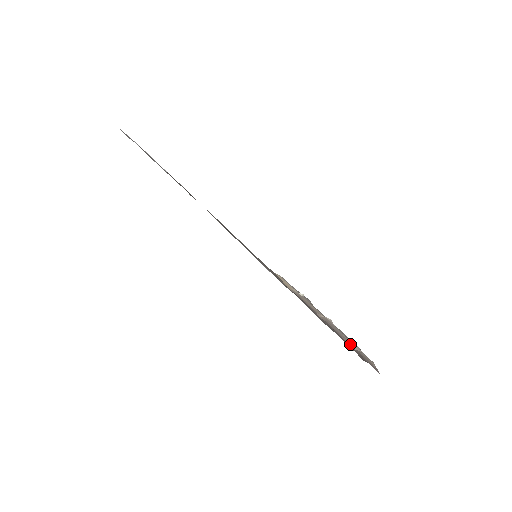
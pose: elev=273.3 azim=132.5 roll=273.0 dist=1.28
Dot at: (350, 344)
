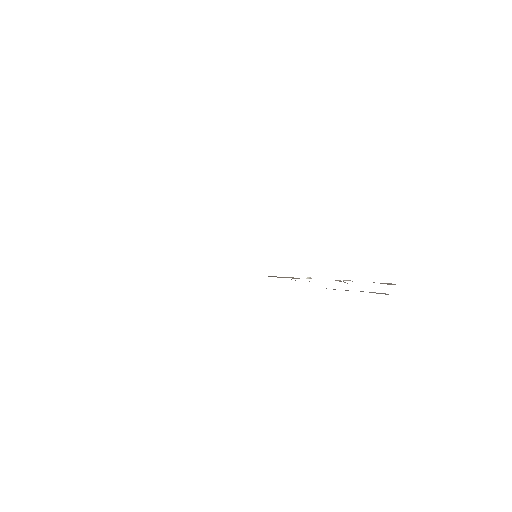
Dot at: occluded
